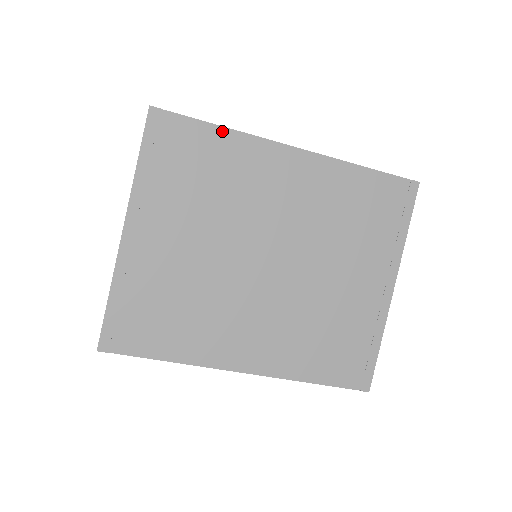
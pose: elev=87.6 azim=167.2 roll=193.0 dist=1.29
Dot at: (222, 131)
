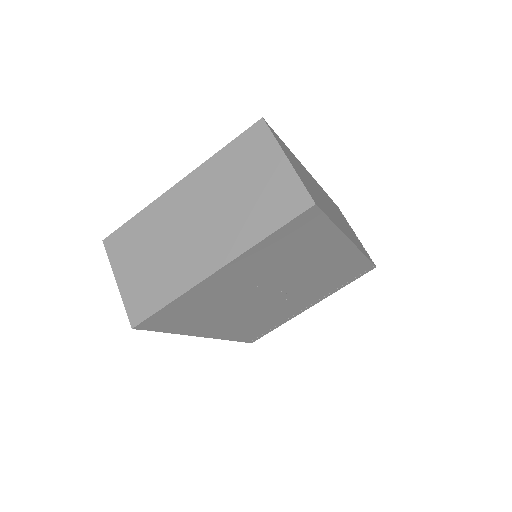
Dot at: (333, 228)
